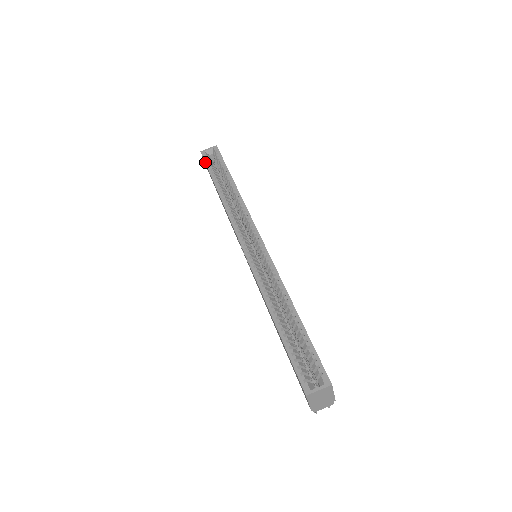
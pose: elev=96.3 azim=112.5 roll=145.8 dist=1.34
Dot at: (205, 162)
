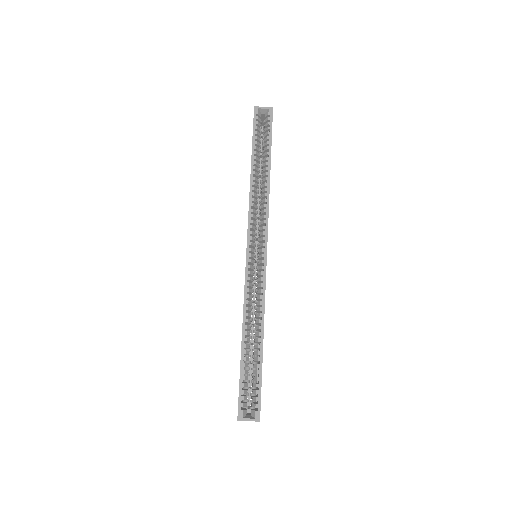
Dot at: (253, 125)
